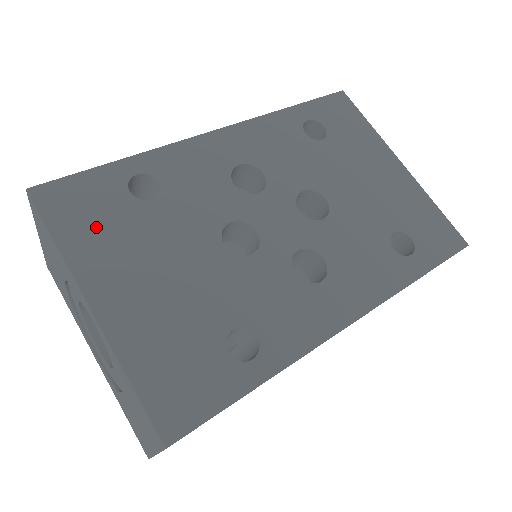
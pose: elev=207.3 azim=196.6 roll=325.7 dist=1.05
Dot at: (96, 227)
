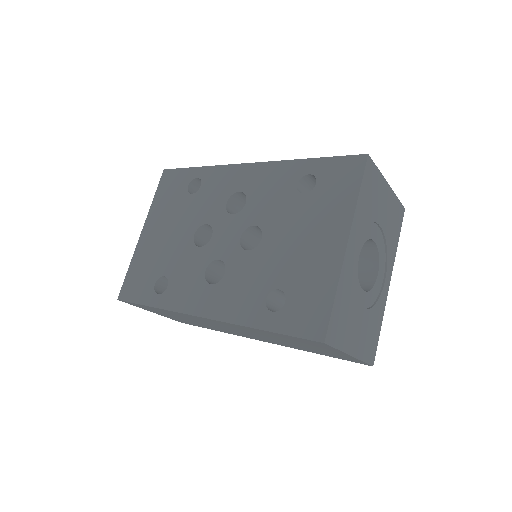
Dot at: (167, 198)
